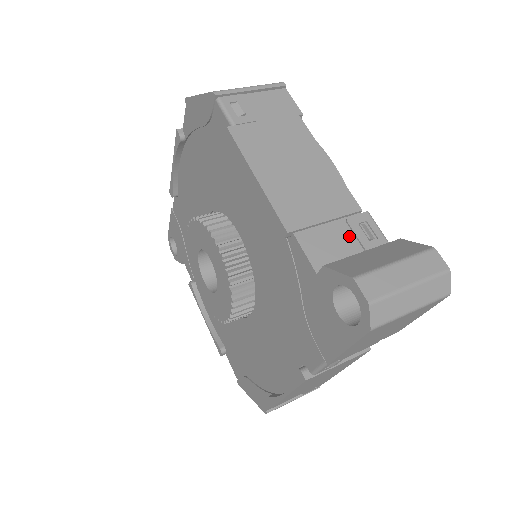
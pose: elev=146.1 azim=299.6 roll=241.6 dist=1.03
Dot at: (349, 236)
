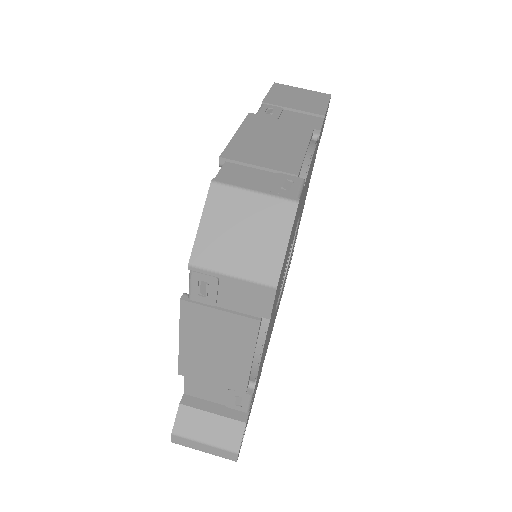
Dot at: (223, 394)
